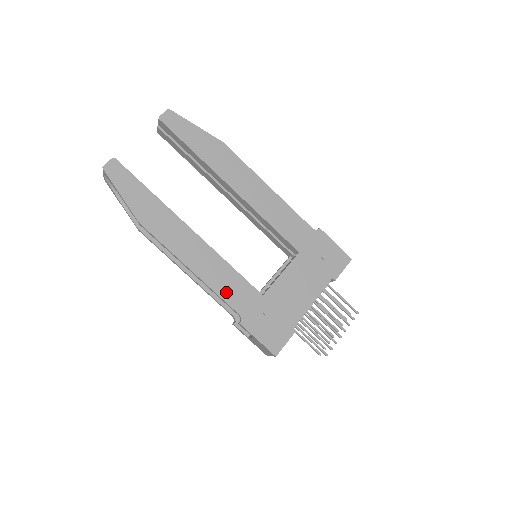
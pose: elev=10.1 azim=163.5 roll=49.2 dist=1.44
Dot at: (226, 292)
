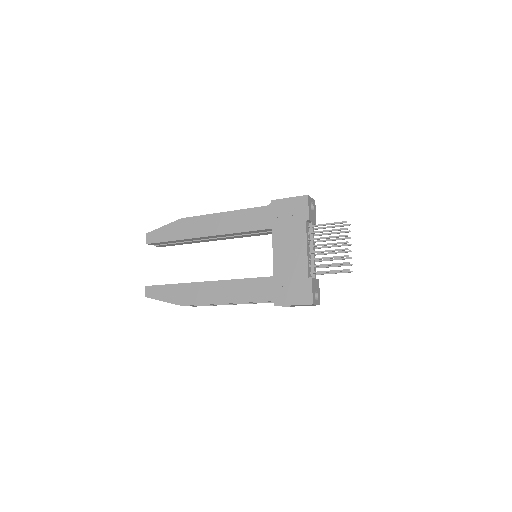
Dot at: (252, 296)
